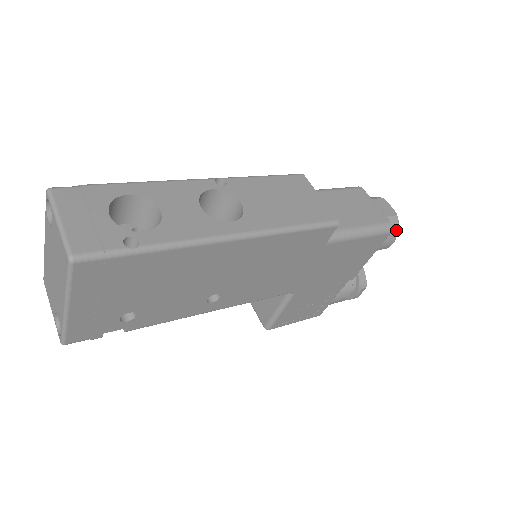
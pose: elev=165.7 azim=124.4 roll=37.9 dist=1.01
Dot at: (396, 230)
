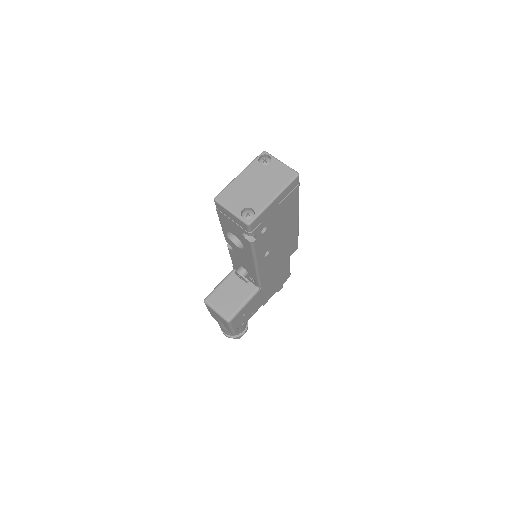
Dot at: occluded
